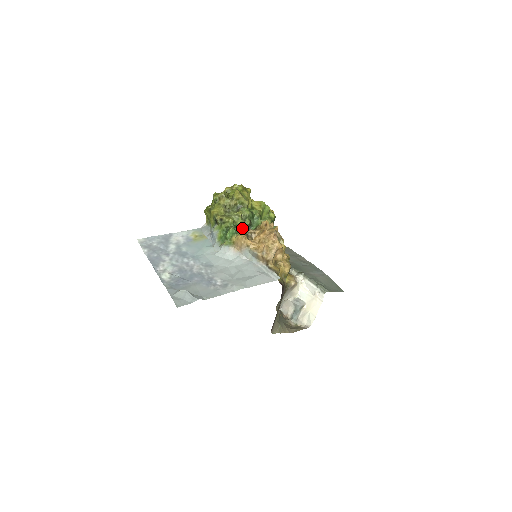
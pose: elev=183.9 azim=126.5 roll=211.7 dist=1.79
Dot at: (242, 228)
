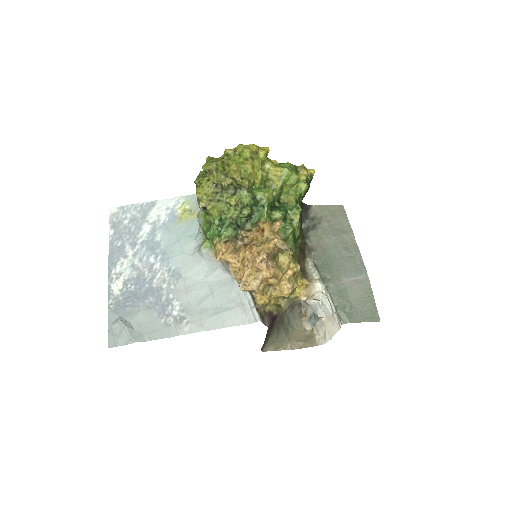
Dot at: (229, 229)
